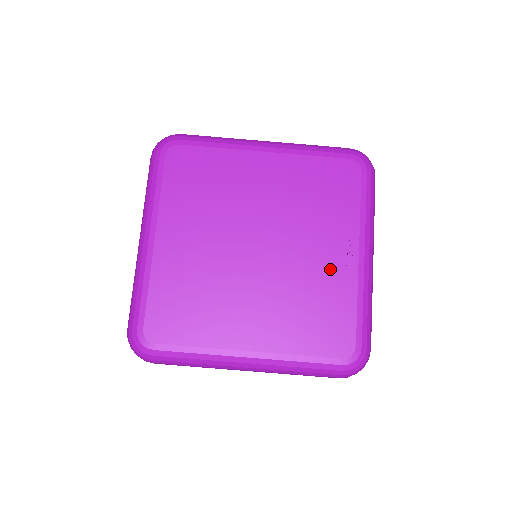
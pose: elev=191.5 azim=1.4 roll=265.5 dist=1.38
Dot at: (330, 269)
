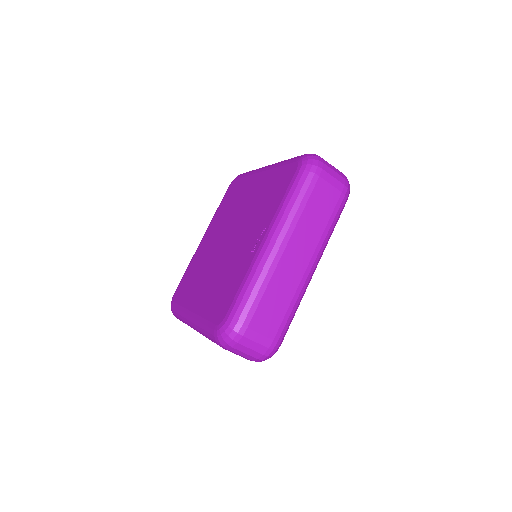
Dot at: (245, 253)
